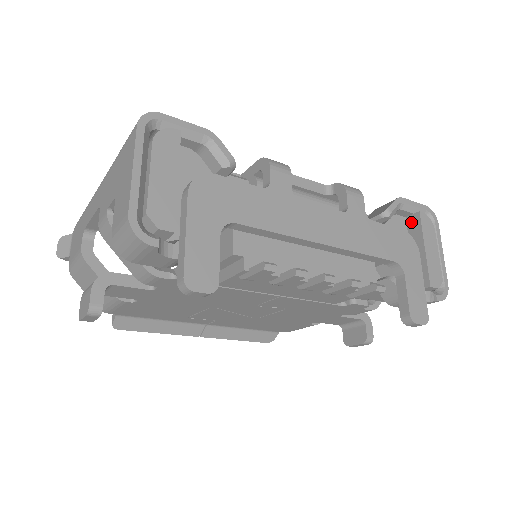
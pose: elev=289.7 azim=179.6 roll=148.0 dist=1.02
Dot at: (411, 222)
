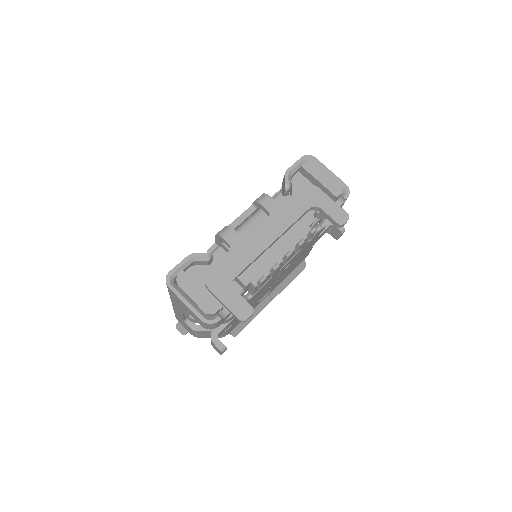
Dot at: (303, 173)
